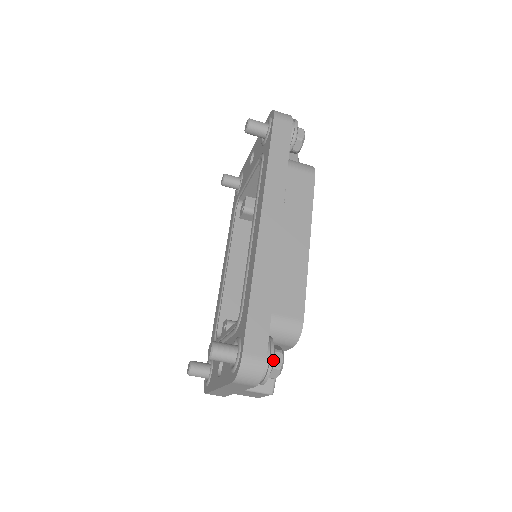
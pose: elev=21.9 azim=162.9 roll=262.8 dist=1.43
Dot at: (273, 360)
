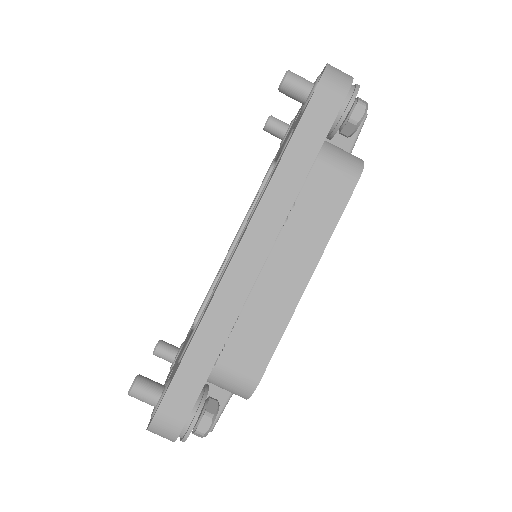
Dot at: (198, 423)
